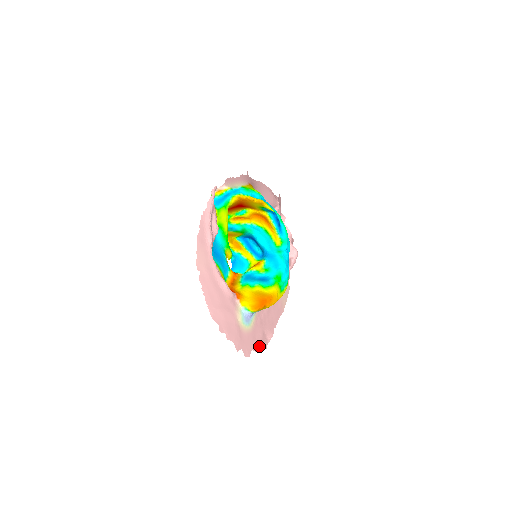
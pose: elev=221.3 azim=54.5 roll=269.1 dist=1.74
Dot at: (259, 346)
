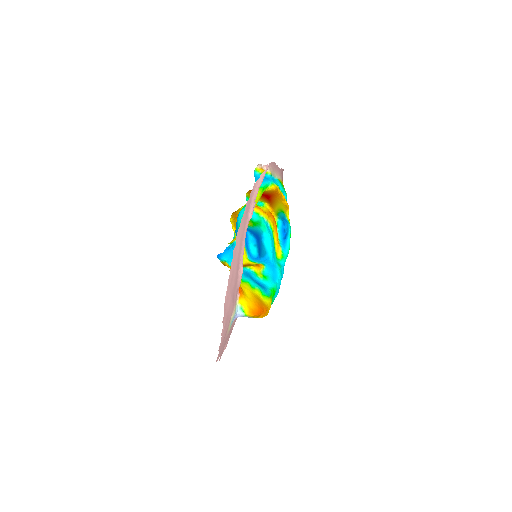
Dot at: occluded
